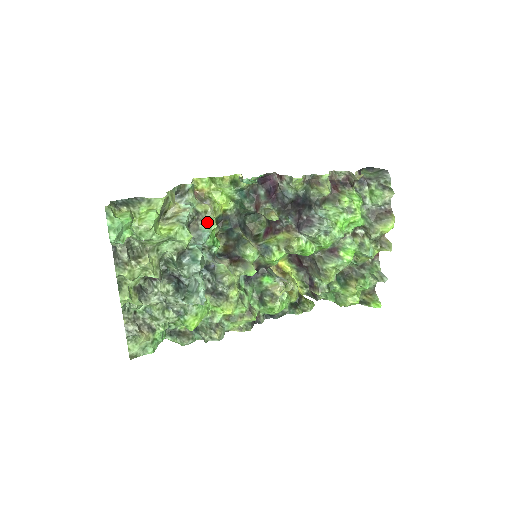
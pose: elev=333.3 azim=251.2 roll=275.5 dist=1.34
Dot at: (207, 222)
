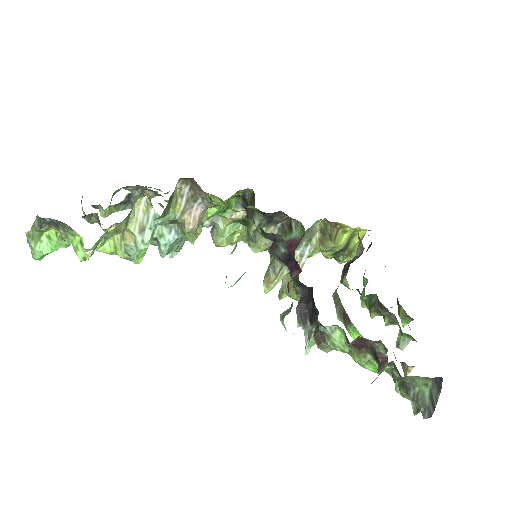
Dot at: (184, 234)
